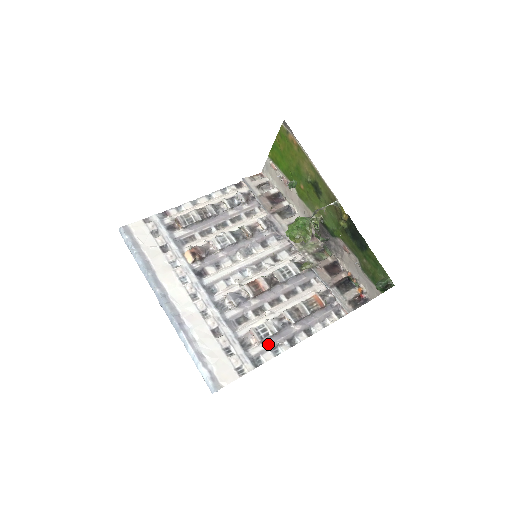
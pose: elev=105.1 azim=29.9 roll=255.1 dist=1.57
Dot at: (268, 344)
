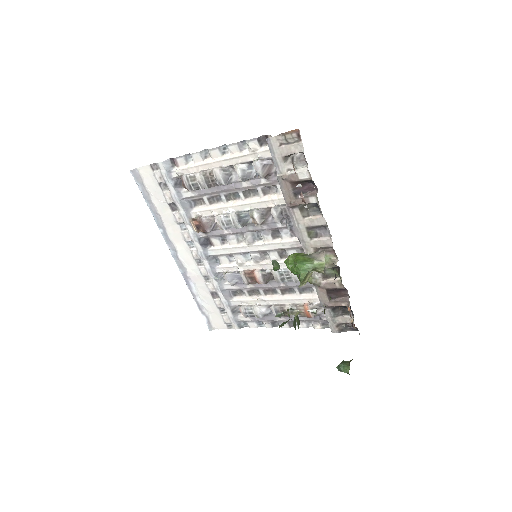
Dot at: (254, 319)
